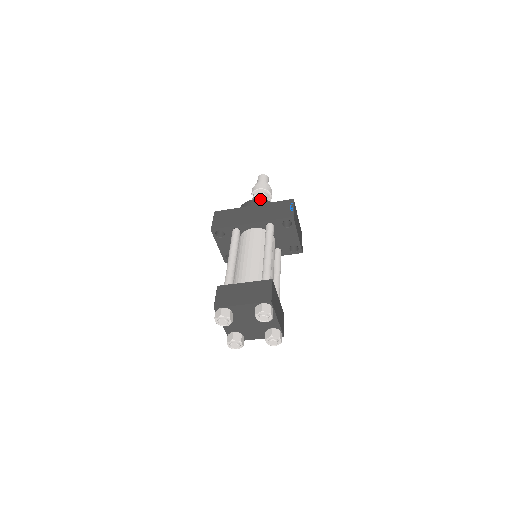
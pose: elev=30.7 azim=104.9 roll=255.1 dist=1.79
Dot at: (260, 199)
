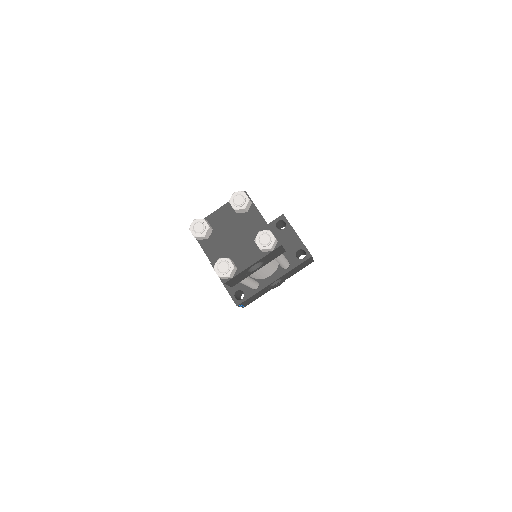
Dot at: occluded
